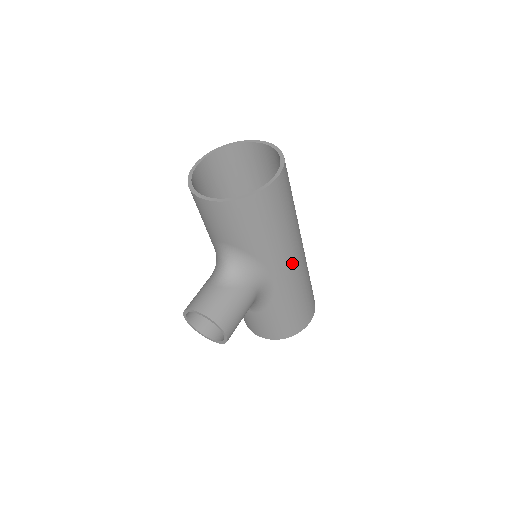
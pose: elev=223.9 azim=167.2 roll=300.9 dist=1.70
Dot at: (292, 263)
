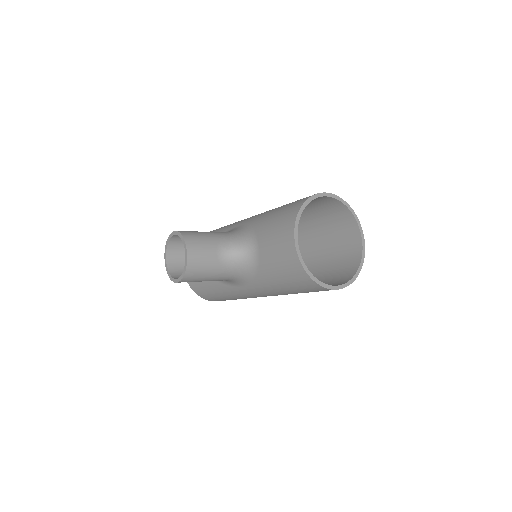
Dot at: (262, 296)
